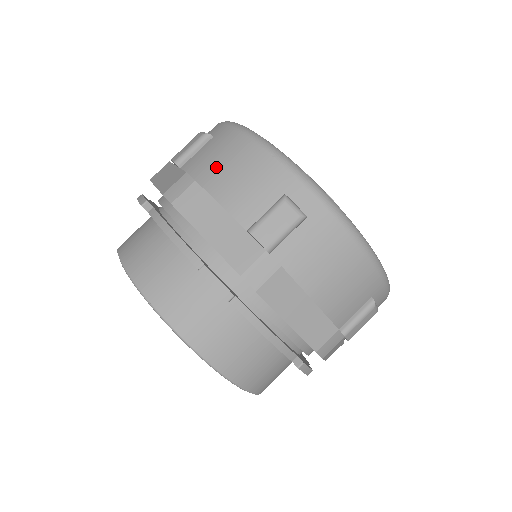
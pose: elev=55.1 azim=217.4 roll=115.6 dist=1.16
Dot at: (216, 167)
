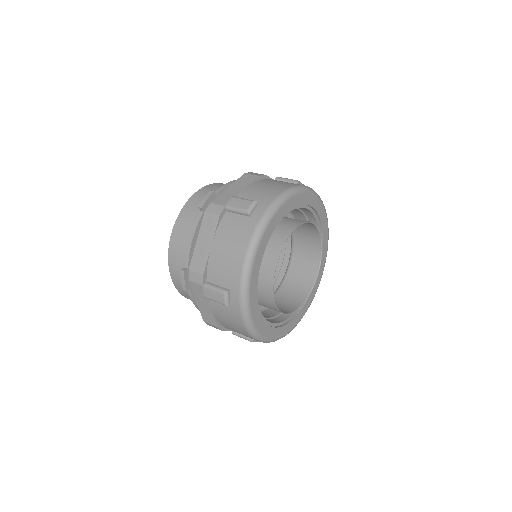
Dot at: (271, 182)
